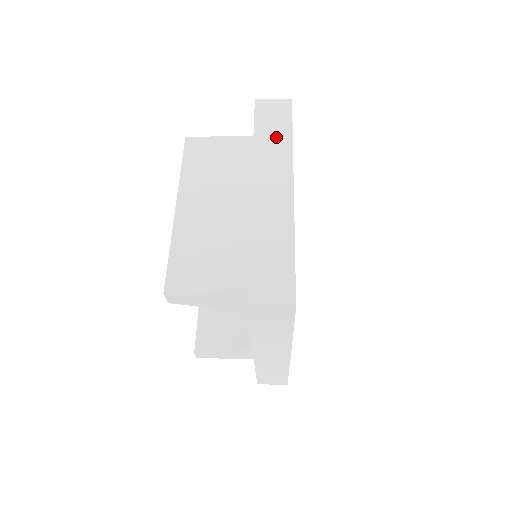
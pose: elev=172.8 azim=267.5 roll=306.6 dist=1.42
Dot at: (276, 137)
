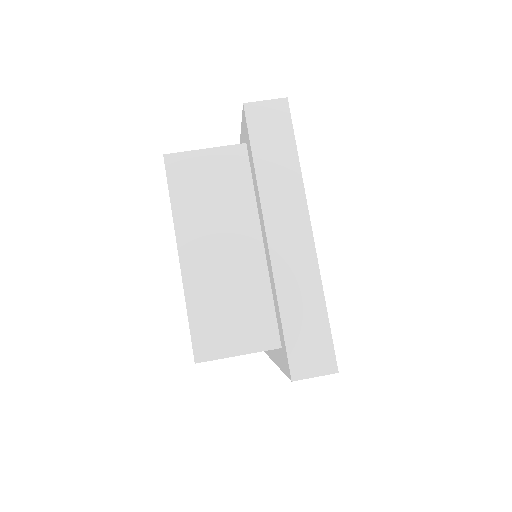
Dot at: (280, 160)
